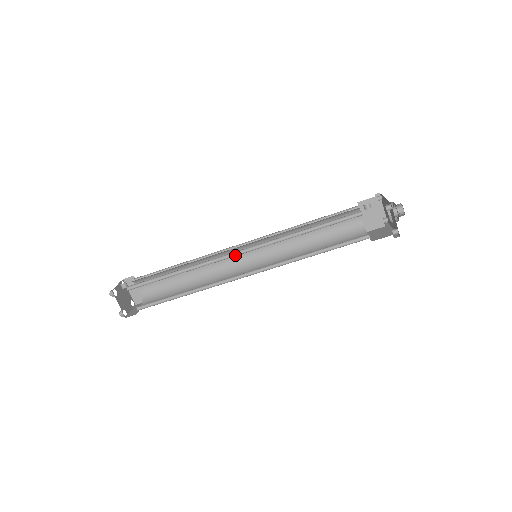
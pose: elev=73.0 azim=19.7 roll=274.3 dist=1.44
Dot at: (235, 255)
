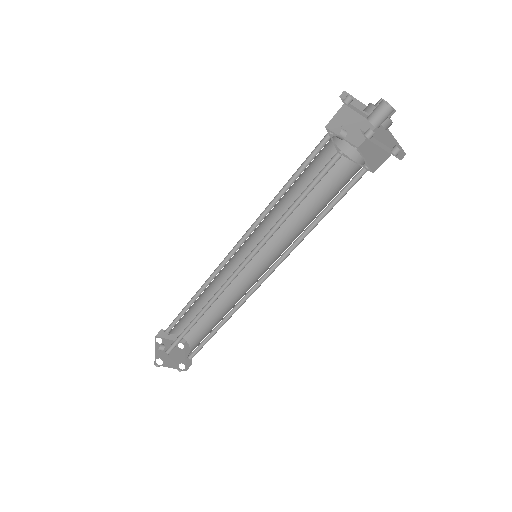
Dot at: (235, 275)
